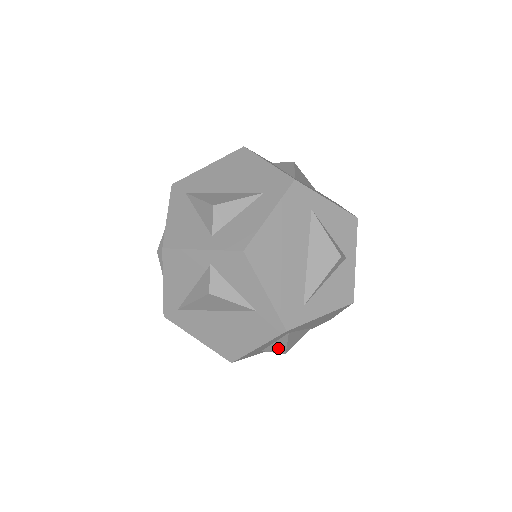
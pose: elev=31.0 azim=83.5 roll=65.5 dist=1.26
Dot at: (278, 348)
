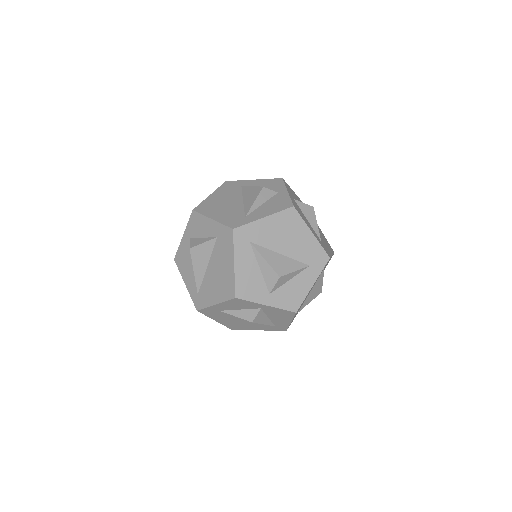
Dot at: (269, 274)
